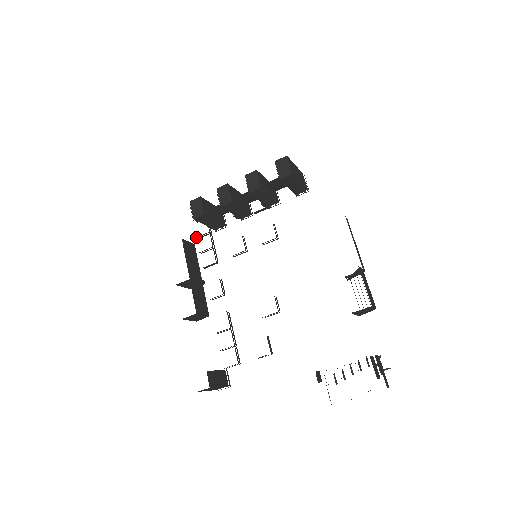
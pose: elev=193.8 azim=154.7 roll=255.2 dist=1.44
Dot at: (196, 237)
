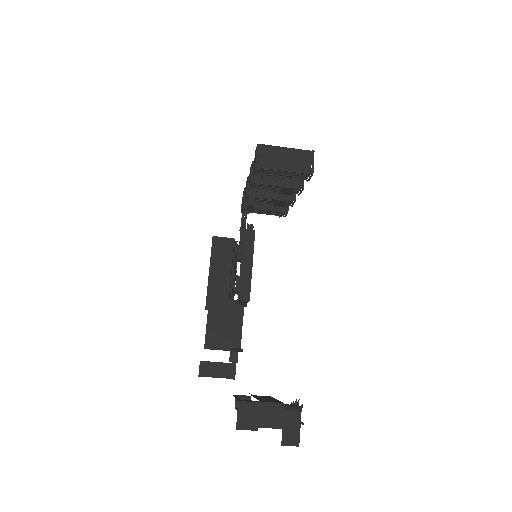
Dot at: occluded
